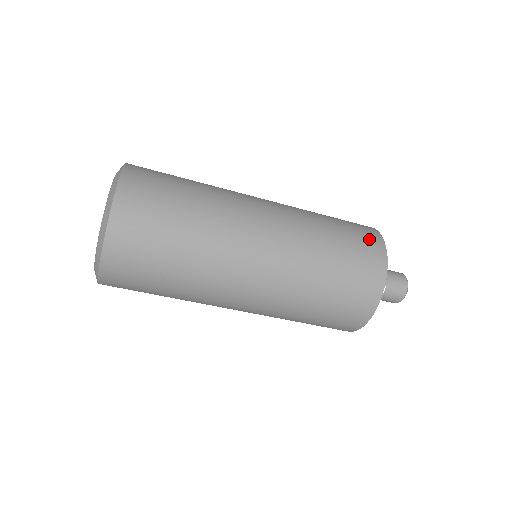
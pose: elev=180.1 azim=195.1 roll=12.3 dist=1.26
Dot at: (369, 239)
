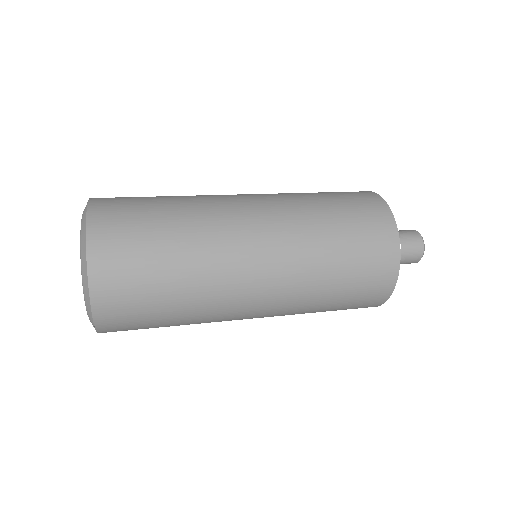
Dot at: (357, 193)
